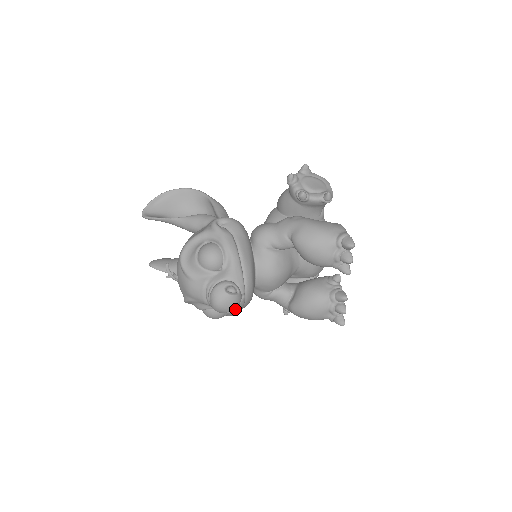
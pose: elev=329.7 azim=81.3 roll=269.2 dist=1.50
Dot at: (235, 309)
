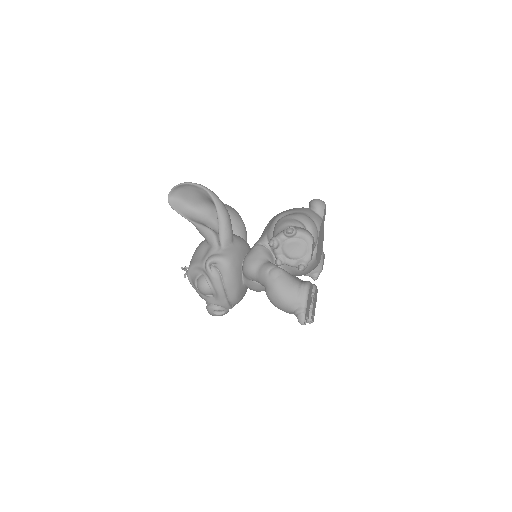
Dot at: occluded
